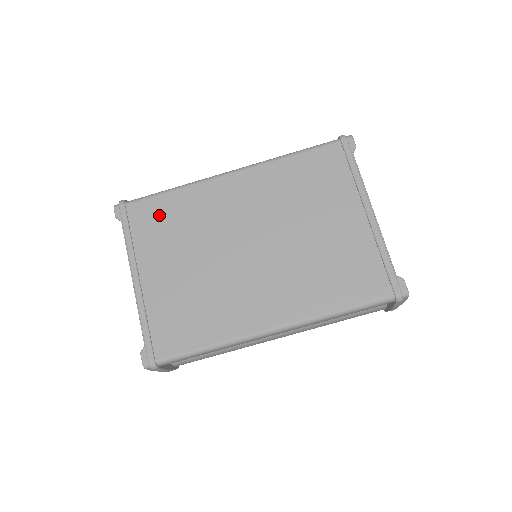
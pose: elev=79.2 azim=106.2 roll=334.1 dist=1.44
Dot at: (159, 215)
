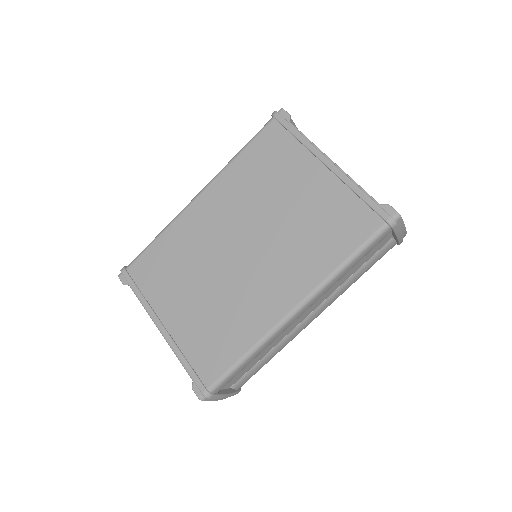
Dot at: (156, 264)
